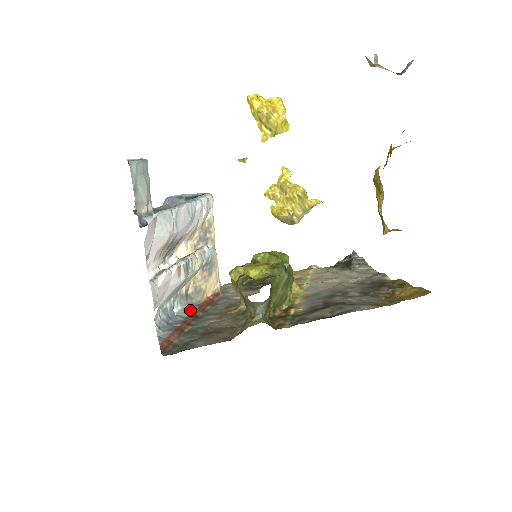
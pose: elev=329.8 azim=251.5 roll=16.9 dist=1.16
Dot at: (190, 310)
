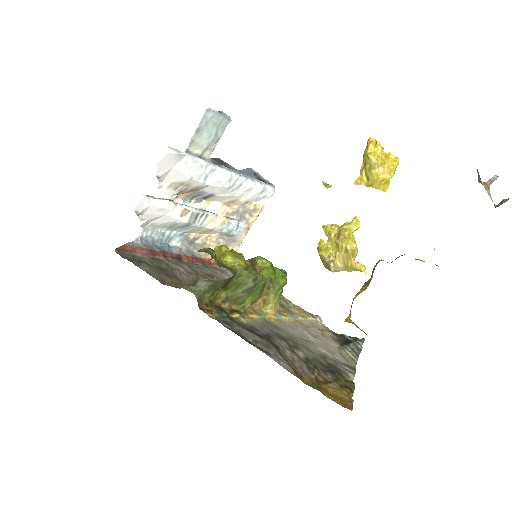
Dot at: (184, 253)
